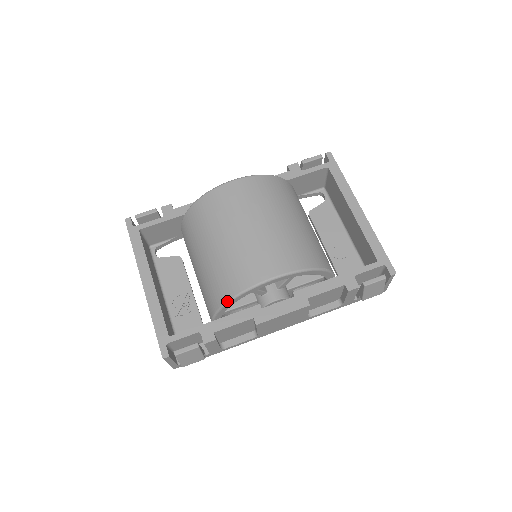
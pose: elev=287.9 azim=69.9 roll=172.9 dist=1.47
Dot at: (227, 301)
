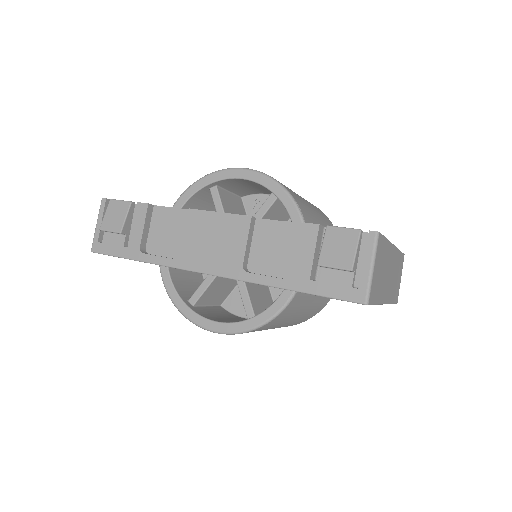
Dot at: (191, 185)
